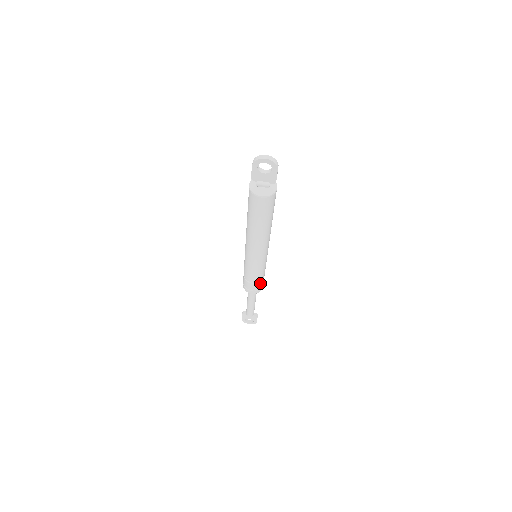
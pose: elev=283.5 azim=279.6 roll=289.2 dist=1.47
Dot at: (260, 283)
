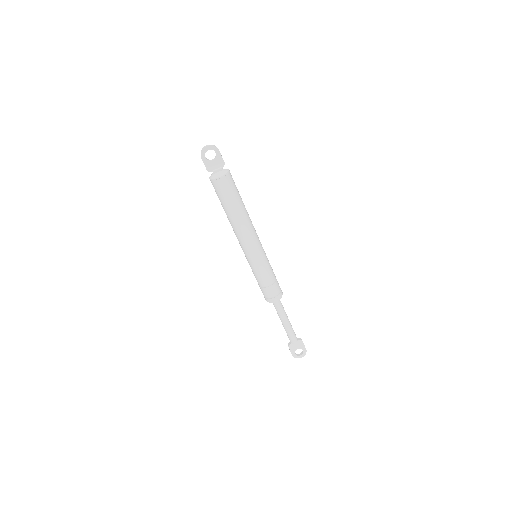
Dot at: (276, 284)
